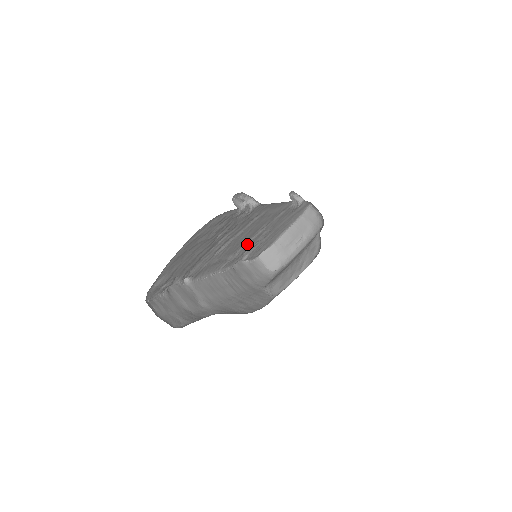
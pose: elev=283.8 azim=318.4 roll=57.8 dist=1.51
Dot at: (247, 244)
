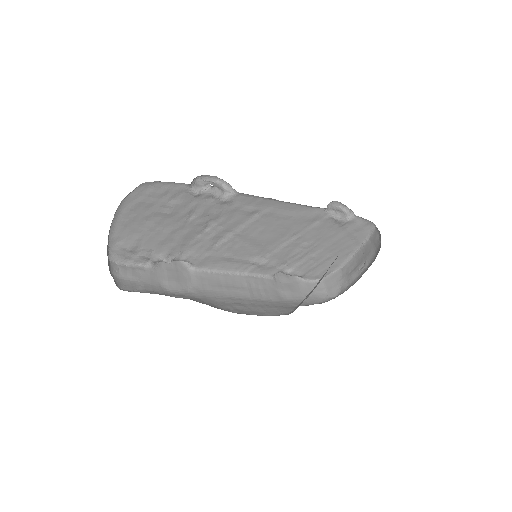
Dot at: (277, 251)
